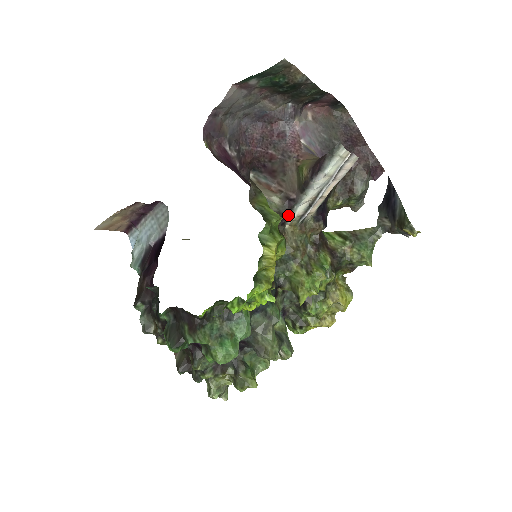
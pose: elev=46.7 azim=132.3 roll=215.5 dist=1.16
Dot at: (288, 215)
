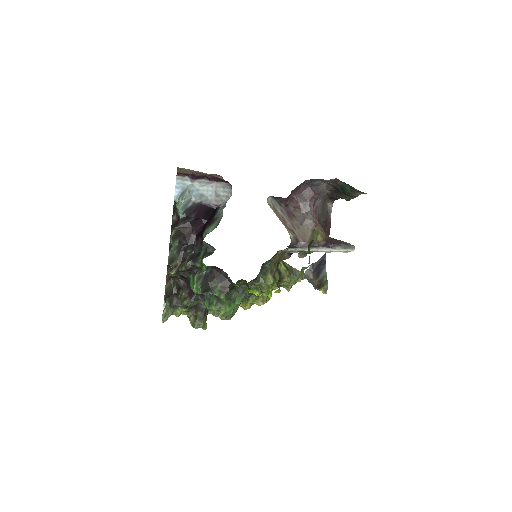
Dot at: (289, 248)
